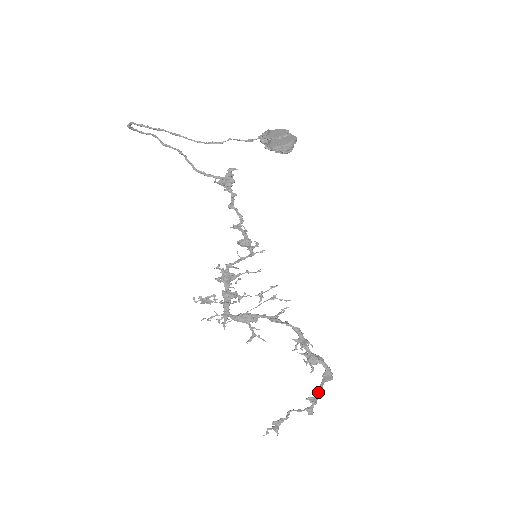
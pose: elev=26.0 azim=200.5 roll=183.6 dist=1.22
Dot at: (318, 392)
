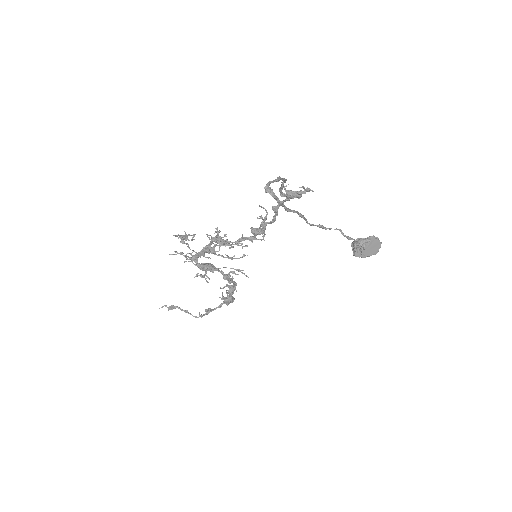
Dot at: (215, 309)
